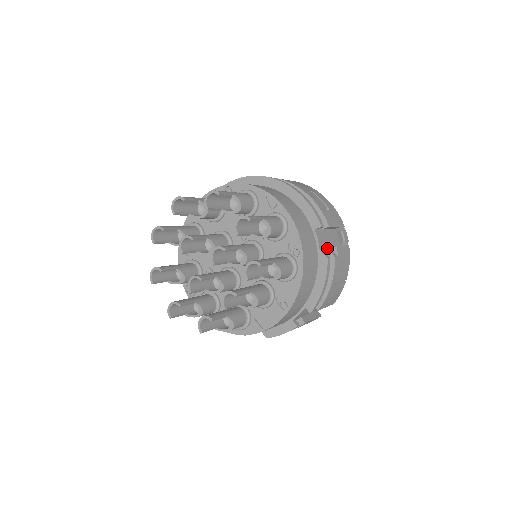
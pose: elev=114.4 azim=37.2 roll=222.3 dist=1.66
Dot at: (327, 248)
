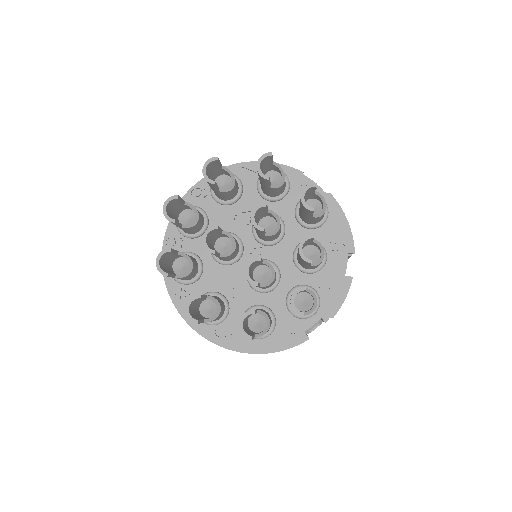
Dot at: occluded
